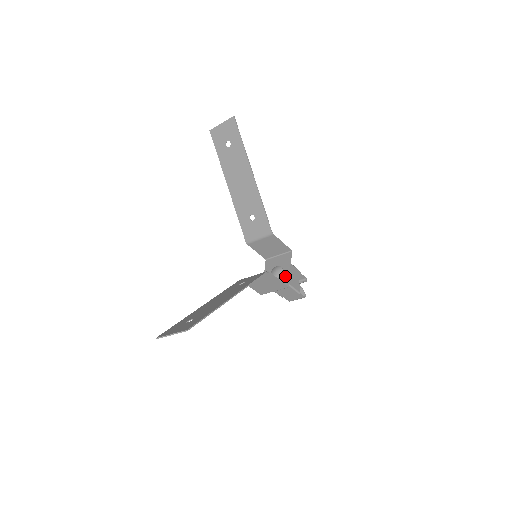
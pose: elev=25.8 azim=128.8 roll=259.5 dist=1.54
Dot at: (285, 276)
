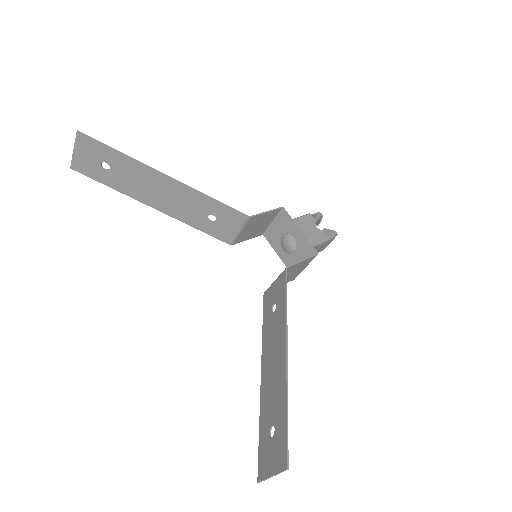
Dot at: (302, 243)
